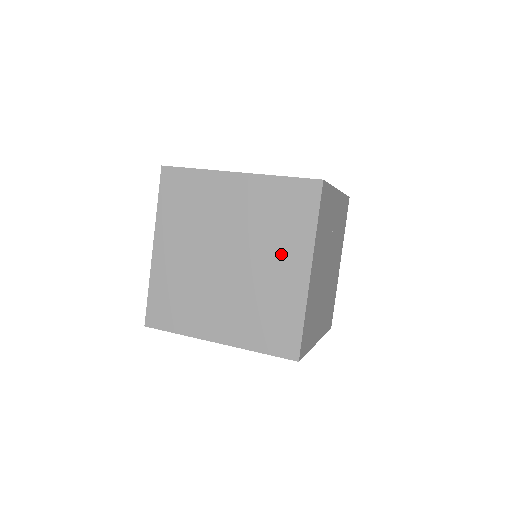
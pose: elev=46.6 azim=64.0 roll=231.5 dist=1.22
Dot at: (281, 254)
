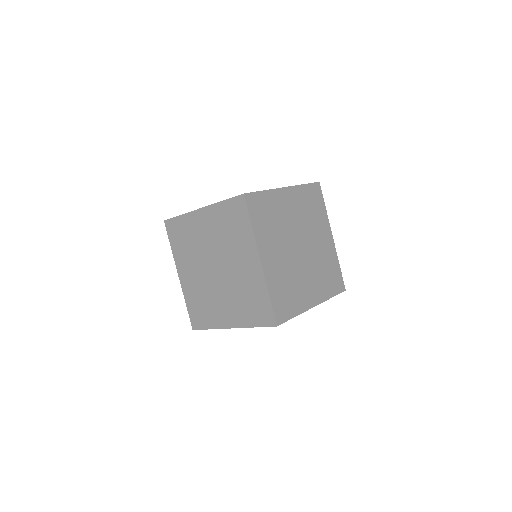
Dot at: (241, 254)
